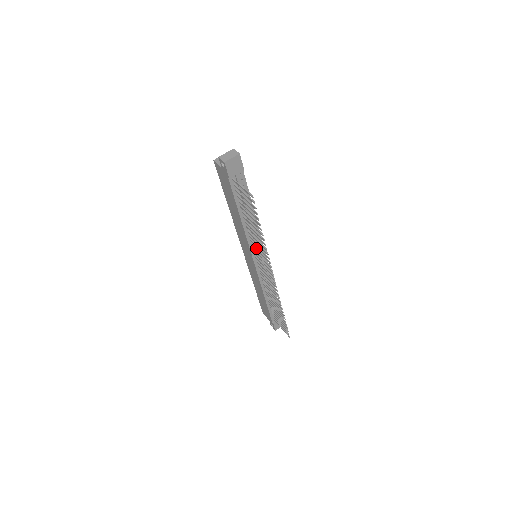
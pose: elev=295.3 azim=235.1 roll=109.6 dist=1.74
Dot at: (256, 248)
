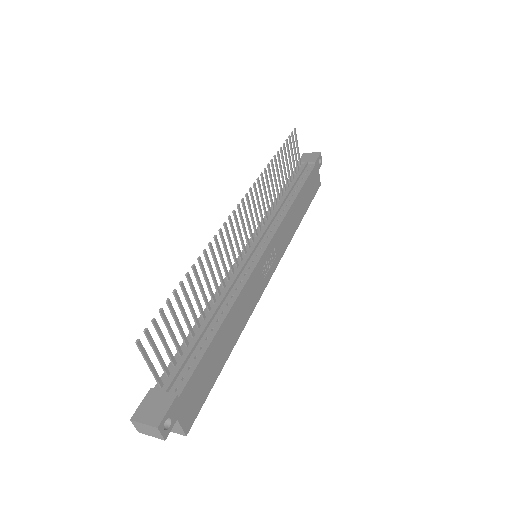
Dot at: (262, 214)
